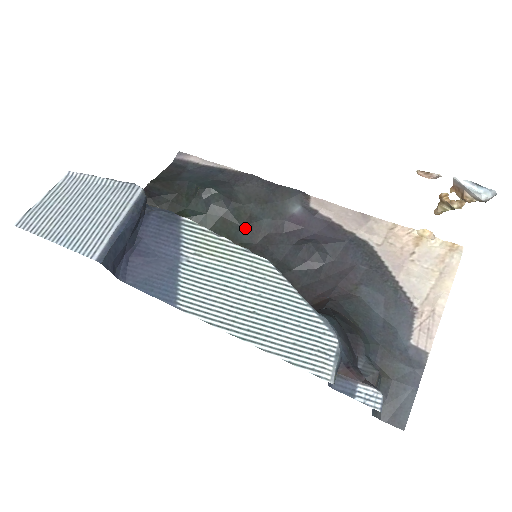
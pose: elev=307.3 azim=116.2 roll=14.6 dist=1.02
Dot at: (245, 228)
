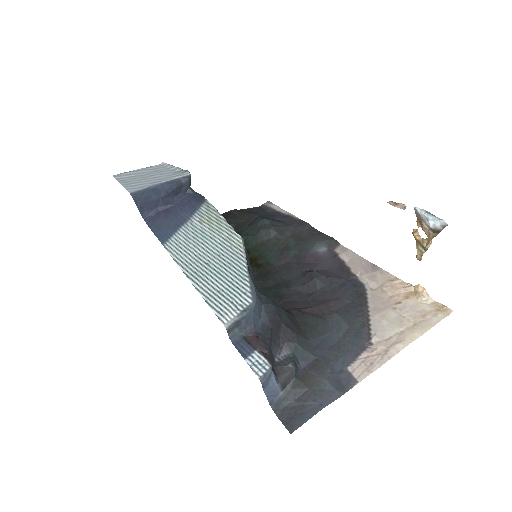
Dot at: (276, 253)
